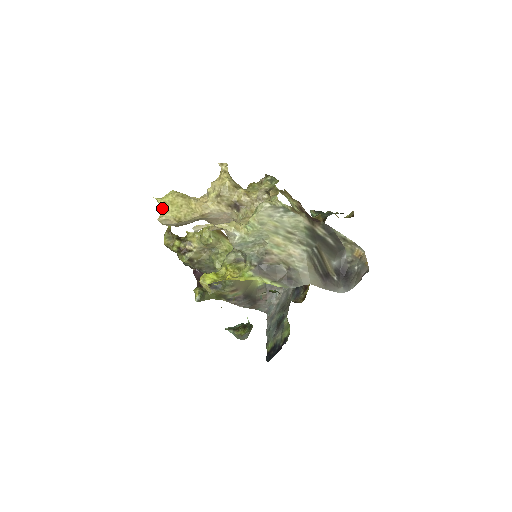
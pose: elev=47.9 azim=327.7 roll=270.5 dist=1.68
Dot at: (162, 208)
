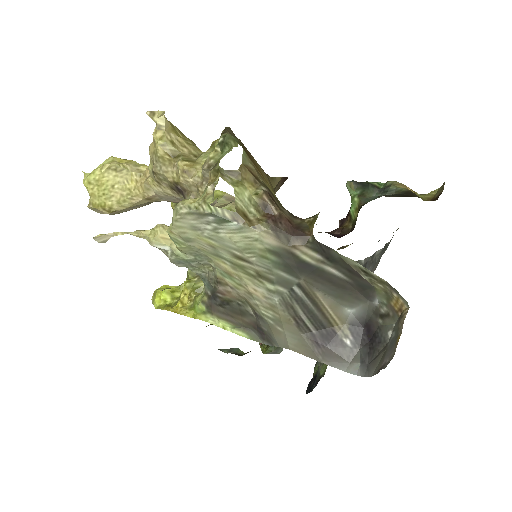
Dot at: occluded
